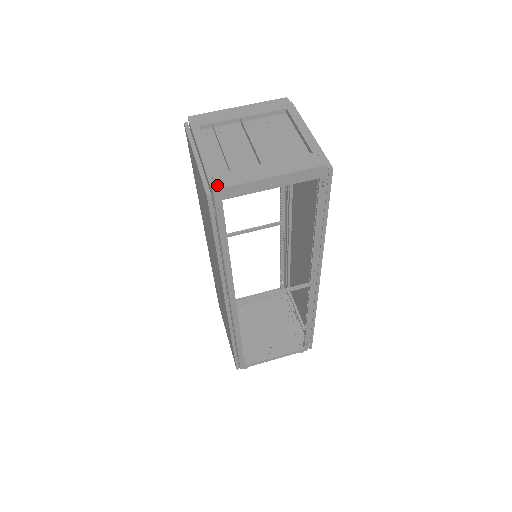
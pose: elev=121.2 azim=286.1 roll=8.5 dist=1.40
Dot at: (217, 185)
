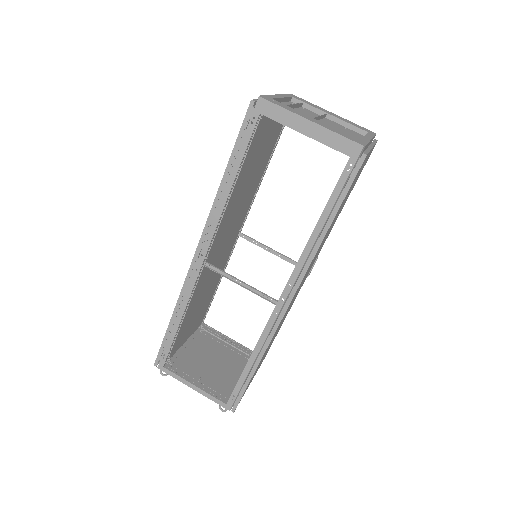
Dot at: (265, 98)
